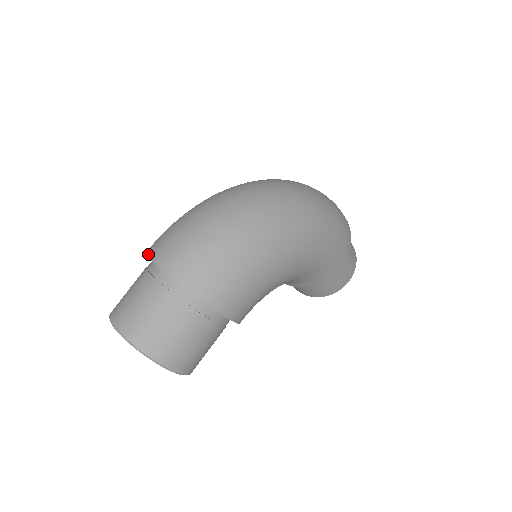
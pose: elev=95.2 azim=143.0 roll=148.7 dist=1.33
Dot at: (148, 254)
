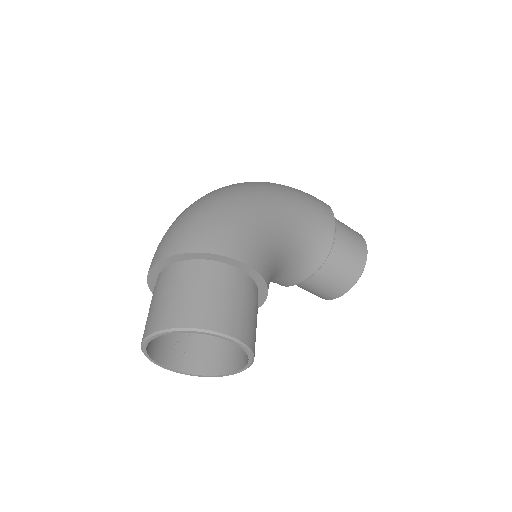
Dot at: (147, 277)
